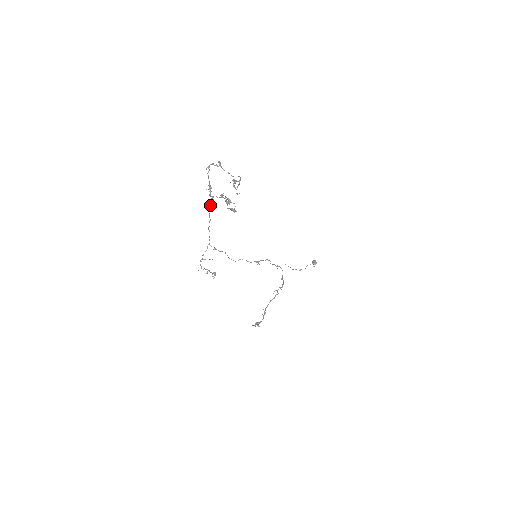
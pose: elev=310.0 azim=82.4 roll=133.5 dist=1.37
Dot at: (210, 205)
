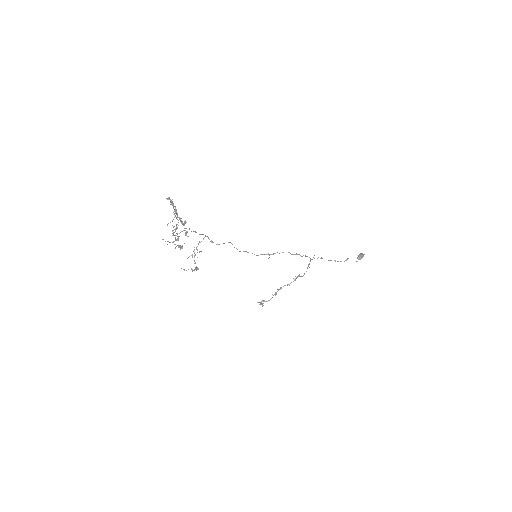
Dot at: occluded
